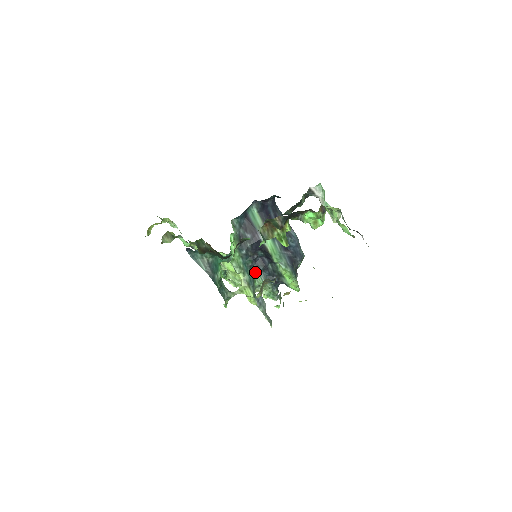
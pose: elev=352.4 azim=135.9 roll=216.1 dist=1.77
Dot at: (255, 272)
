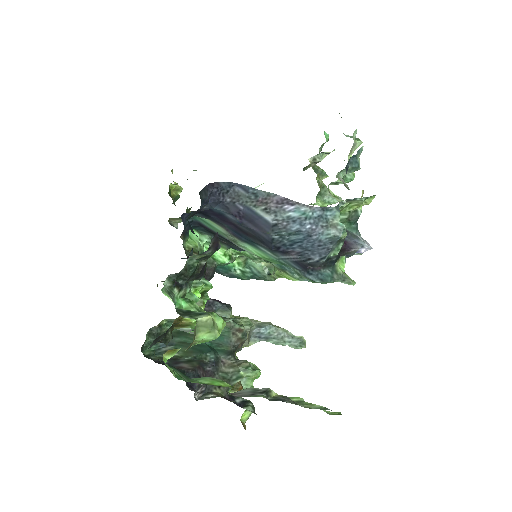
Dot at: occluded
